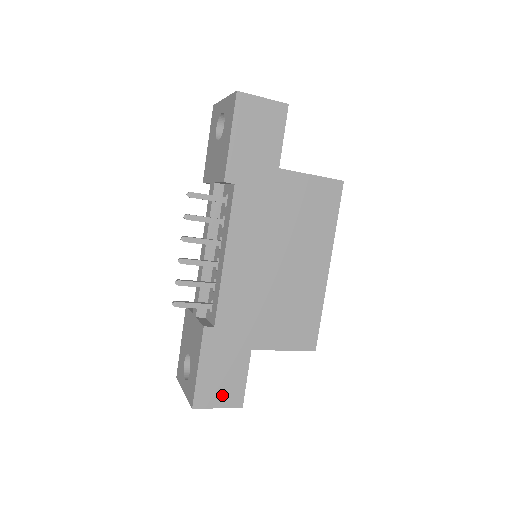
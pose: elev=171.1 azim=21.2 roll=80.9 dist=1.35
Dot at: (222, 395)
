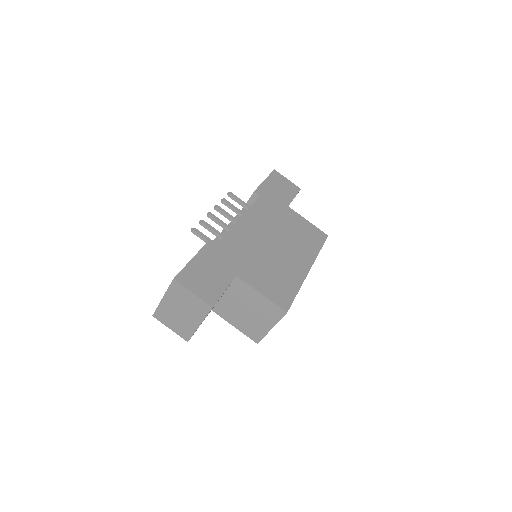
Dot at: (201, 287)
